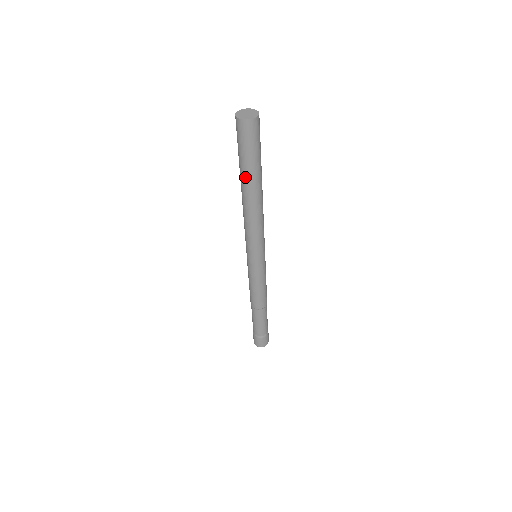
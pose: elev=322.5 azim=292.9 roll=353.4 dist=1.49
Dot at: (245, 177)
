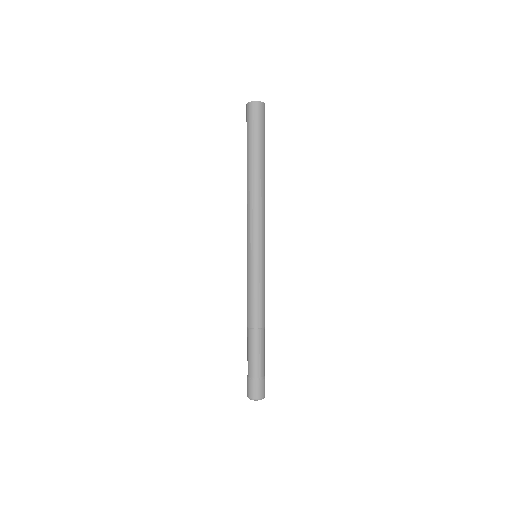
Dot at: (255, 155)
